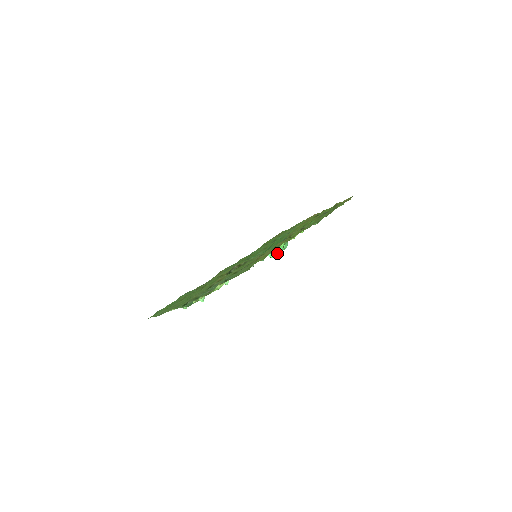
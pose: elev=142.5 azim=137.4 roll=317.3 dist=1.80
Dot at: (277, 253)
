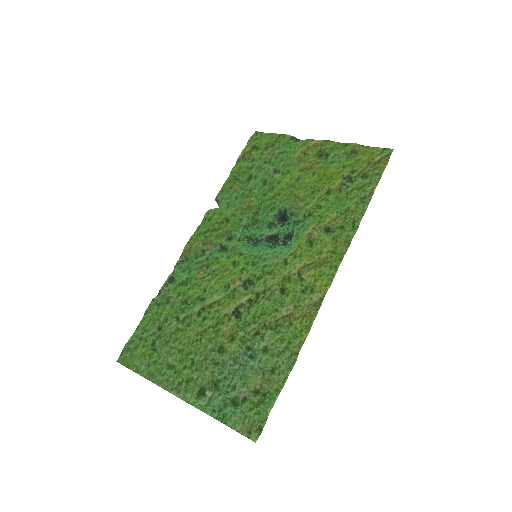
Dot at: (284, 248)
